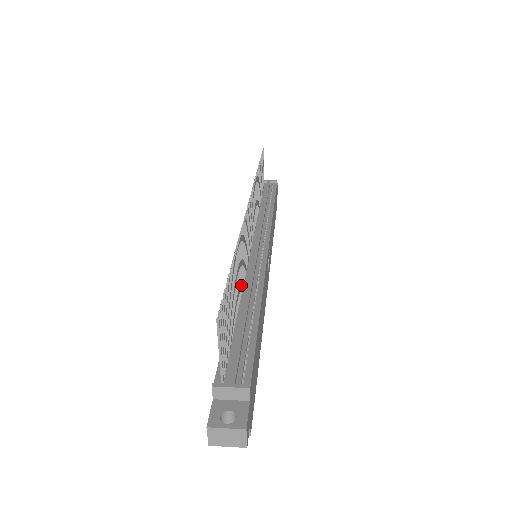
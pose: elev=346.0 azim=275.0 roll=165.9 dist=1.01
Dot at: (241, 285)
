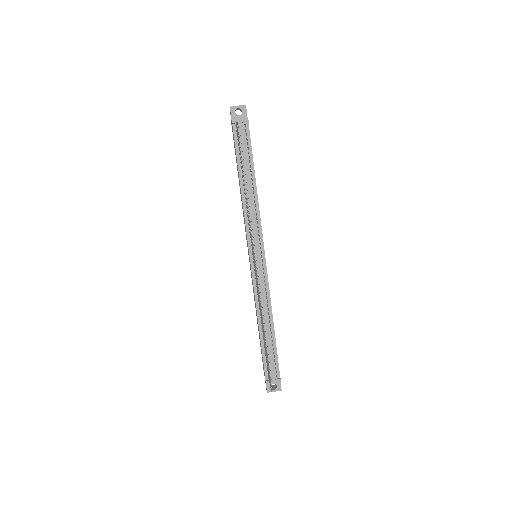
Dot at: occluded
